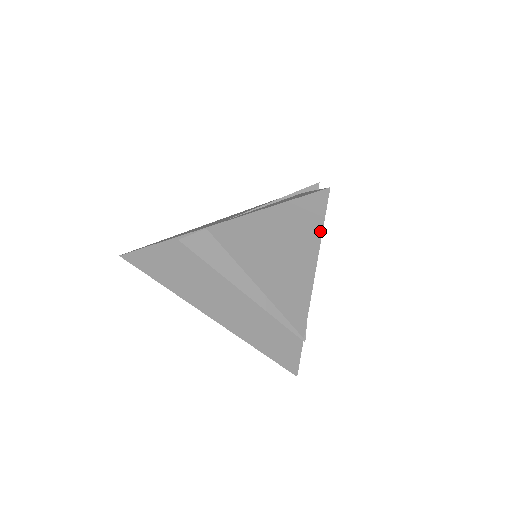
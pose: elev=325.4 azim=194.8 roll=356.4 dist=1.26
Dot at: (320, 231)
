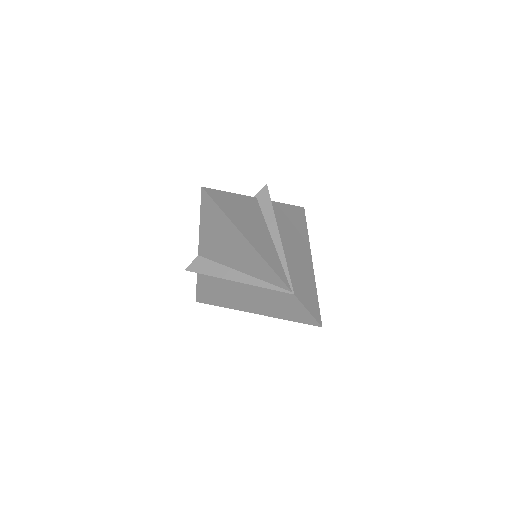
Dot at: (223, 214)
